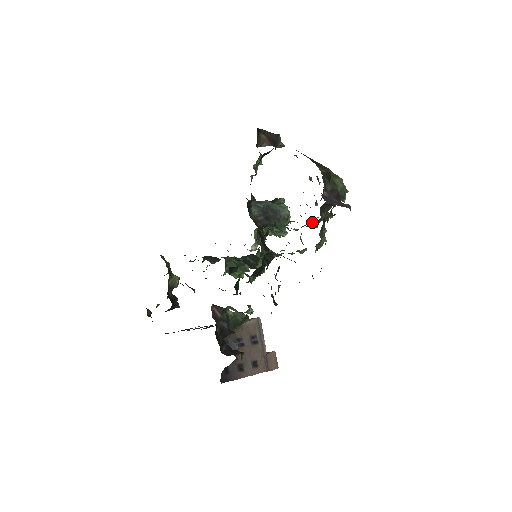
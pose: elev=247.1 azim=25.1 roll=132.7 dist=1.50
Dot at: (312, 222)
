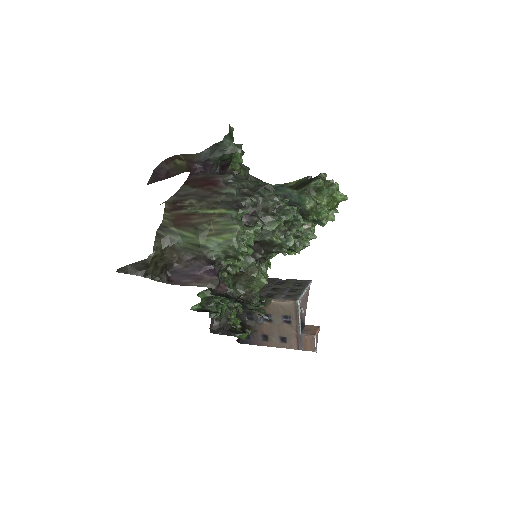
Dot at: occluded
